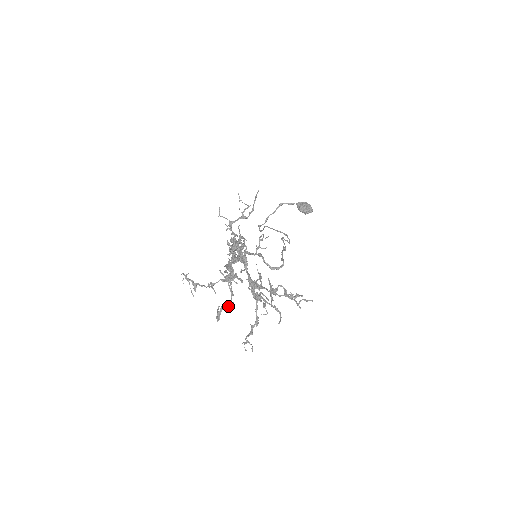
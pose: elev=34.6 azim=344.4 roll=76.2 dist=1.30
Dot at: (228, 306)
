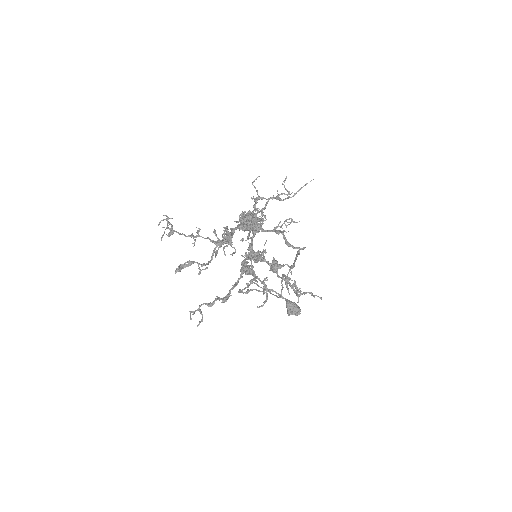
Dot at: (199, 268)
